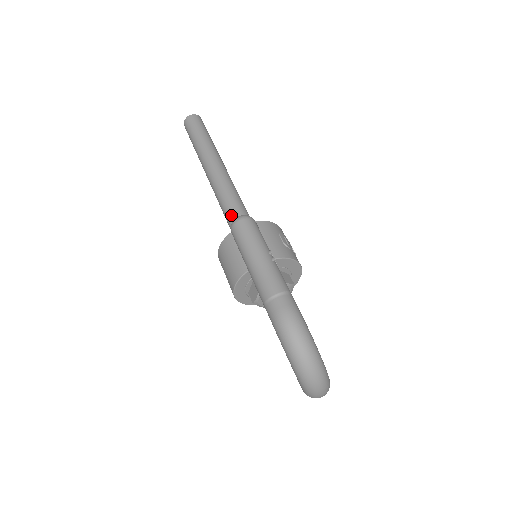
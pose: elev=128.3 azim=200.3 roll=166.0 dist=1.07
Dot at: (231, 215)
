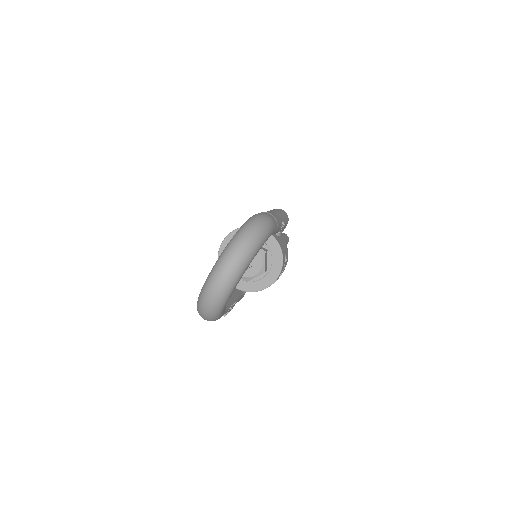
Dot at: occluded
